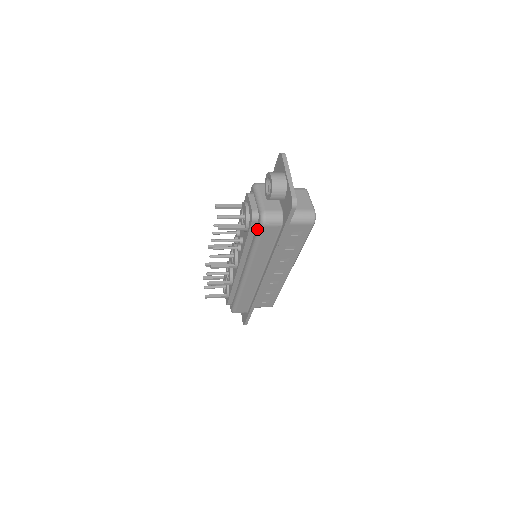
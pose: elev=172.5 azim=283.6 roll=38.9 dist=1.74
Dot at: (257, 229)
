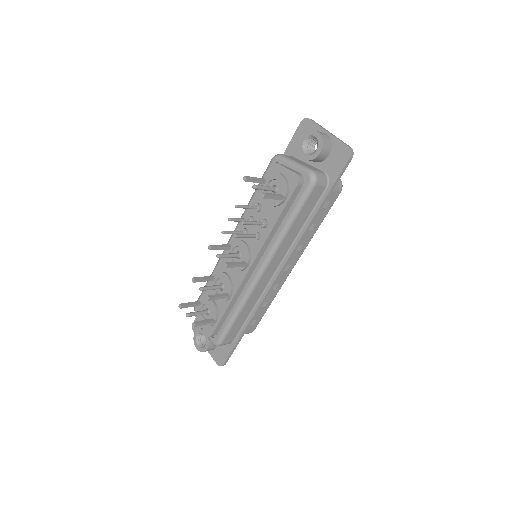
Dot at: (302, 193)
